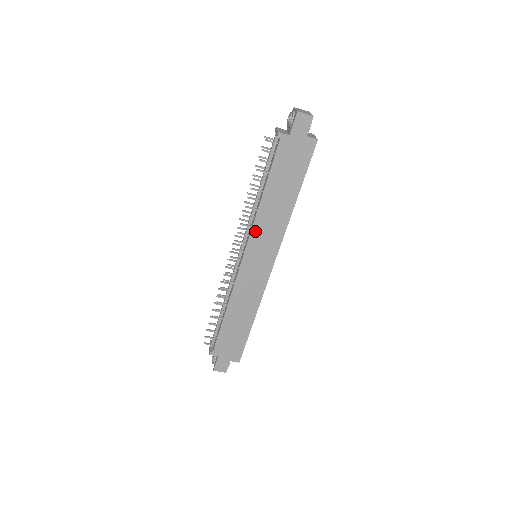
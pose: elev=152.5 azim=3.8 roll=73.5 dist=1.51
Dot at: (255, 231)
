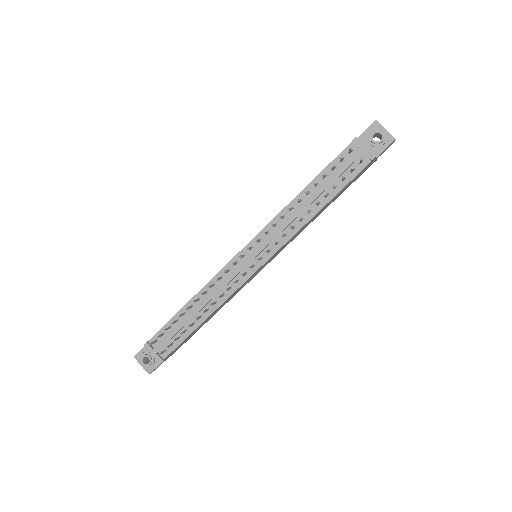
Dot at: (288, 241)
